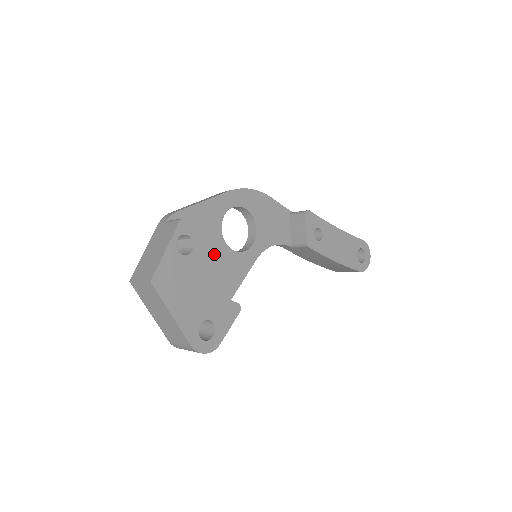
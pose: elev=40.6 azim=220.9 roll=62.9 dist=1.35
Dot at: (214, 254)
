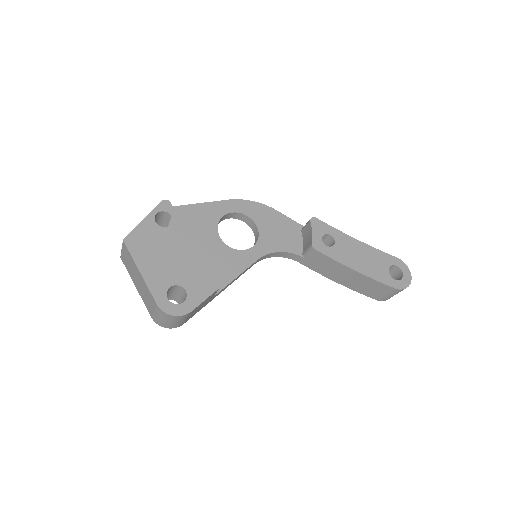
Dot at: (207, 246)
